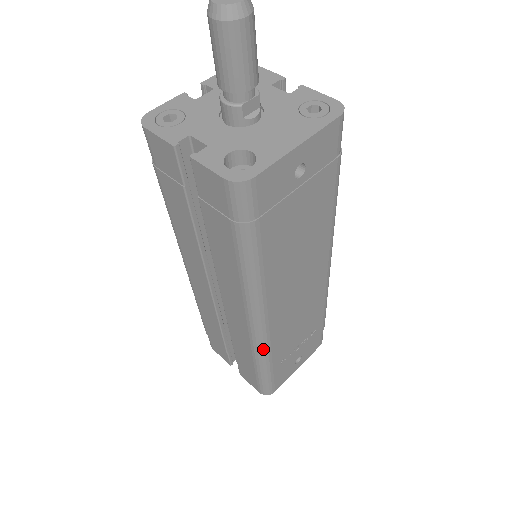
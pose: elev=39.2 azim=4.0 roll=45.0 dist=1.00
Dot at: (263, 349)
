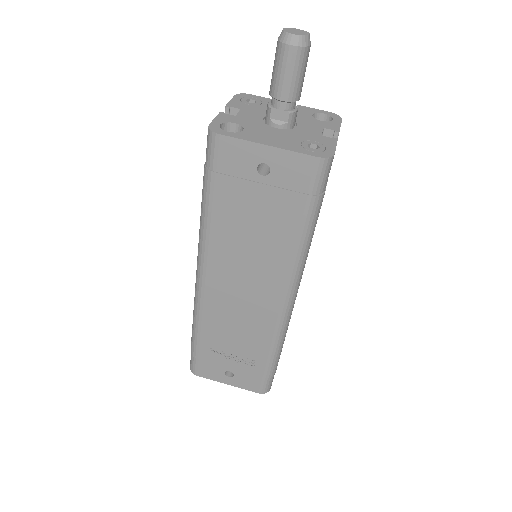
Dot at: (196, 310)
